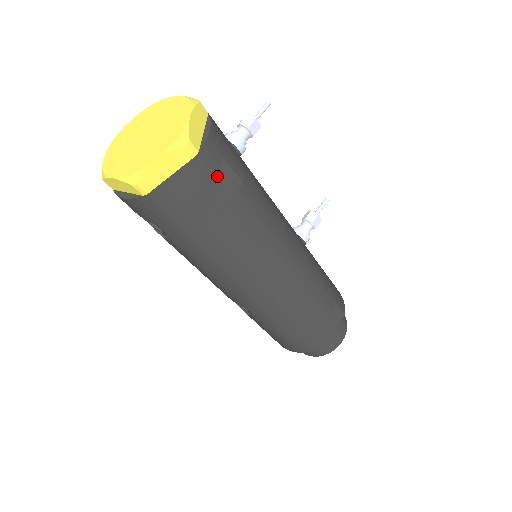
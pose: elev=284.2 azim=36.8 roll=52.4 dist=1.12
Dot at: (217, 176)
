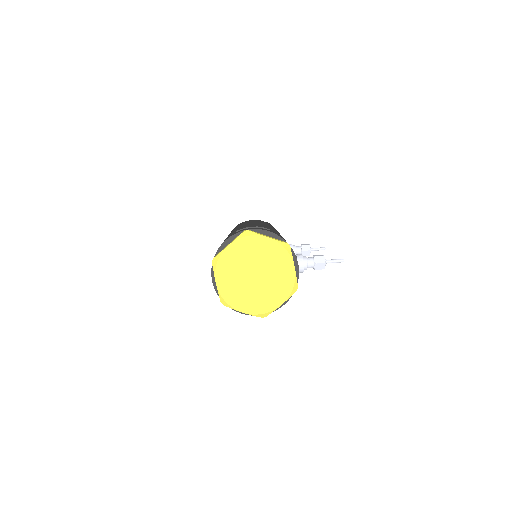
Dot at: occluded
